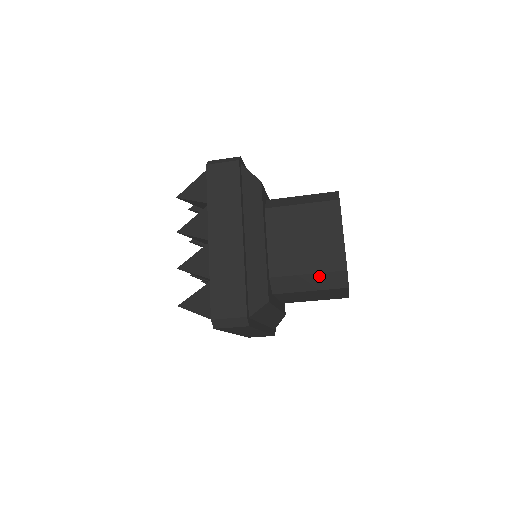
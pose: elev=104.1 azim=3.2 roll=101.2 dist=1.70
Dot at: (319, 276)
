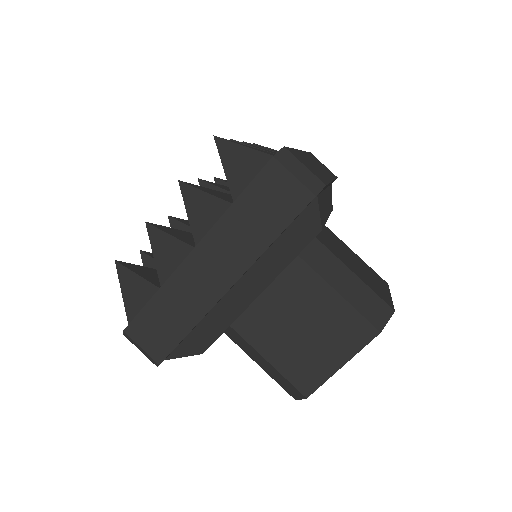
Dot at: (277, 373)
